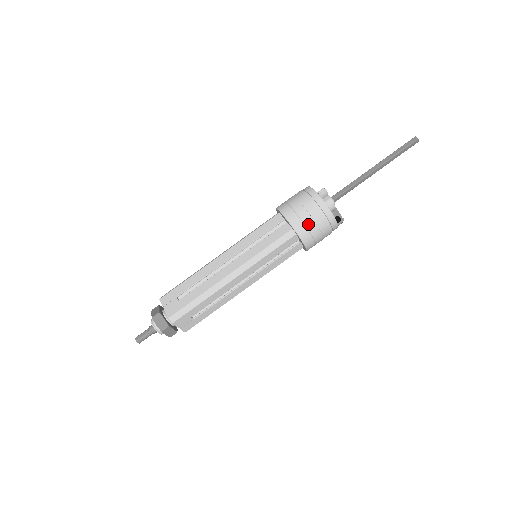
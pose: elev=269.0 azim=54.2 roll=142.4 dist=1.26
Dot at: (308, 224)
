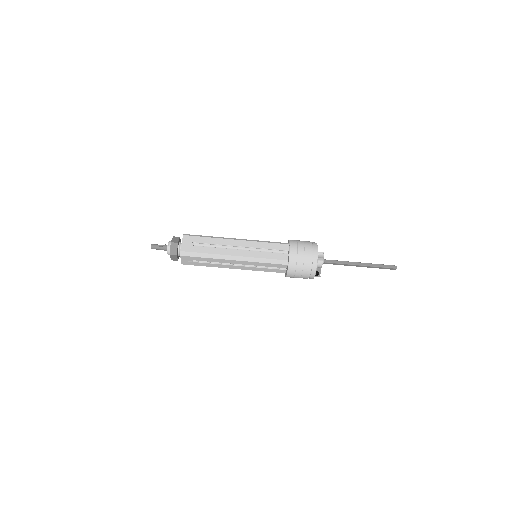
Dot at: (299, 266)
